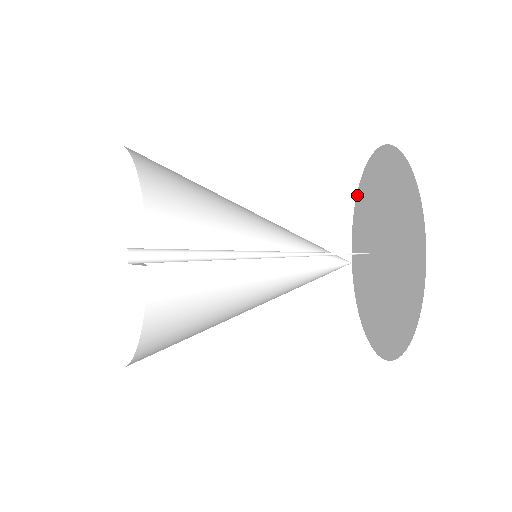
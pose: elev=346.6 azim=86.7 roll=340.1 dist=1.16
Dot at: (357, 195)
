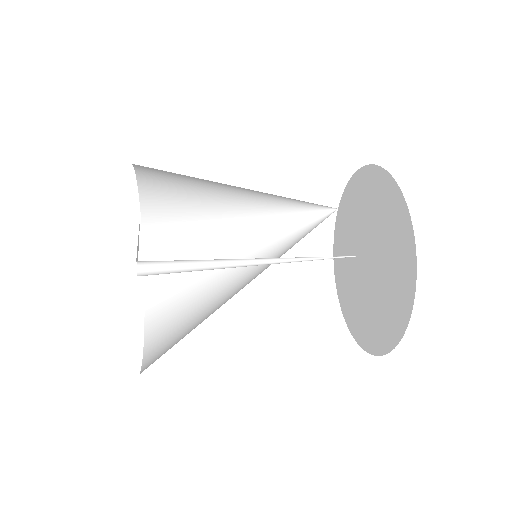
Dot at: (361, 170)
